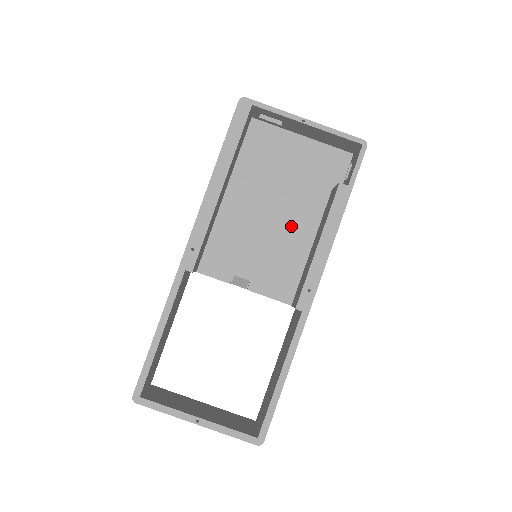
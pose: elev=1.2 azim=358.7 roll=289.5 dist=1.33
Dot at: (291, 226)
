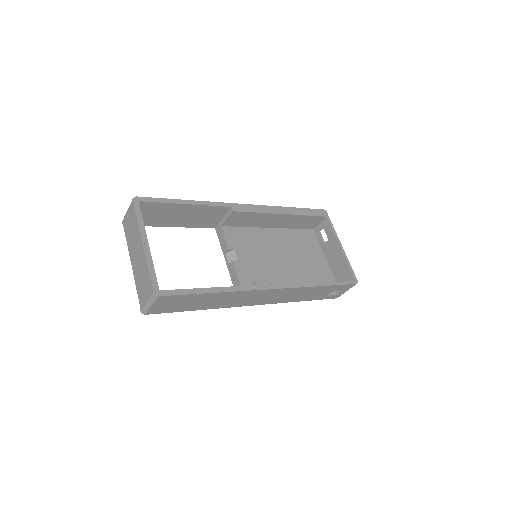
Dot at: (283, 273)
